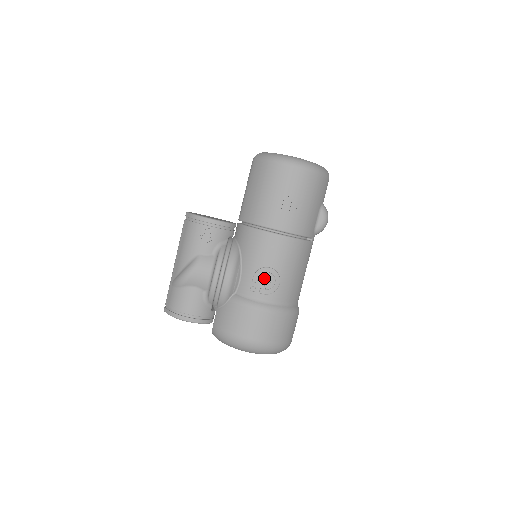
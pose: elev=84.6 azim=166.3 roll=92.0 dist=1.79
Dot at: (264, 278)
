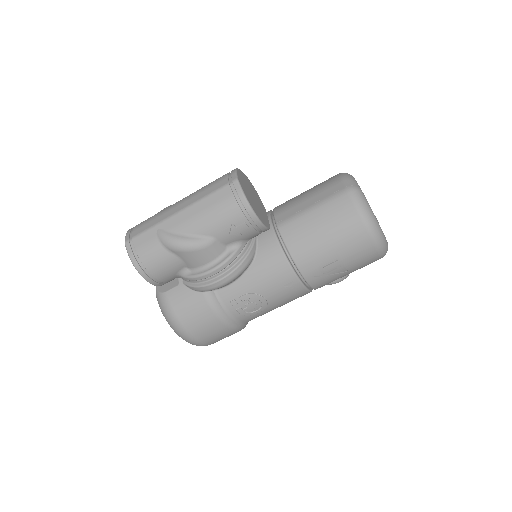
Dot at: (252, 303)
